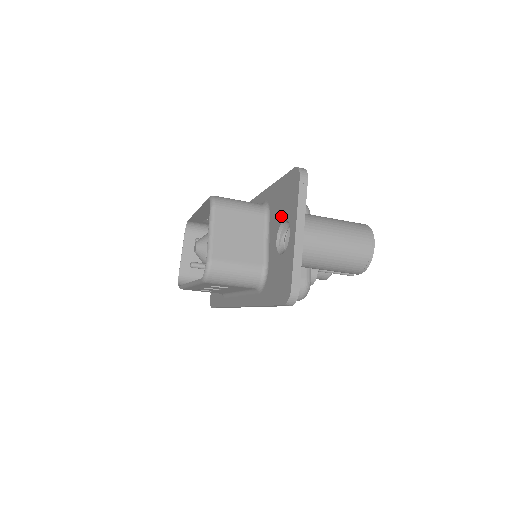
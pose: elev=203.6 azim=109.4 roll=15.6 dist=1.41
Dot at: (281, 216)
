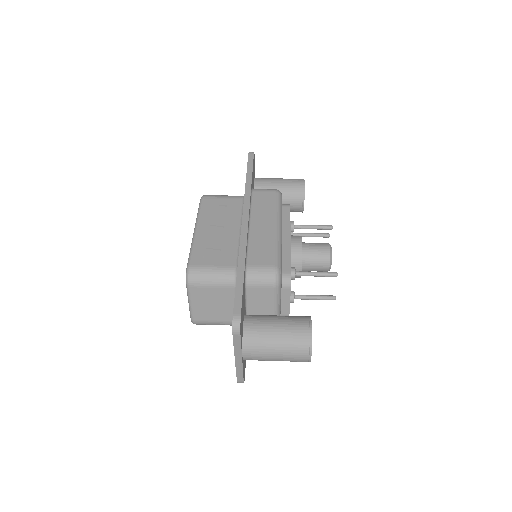
Dot at: occluded
